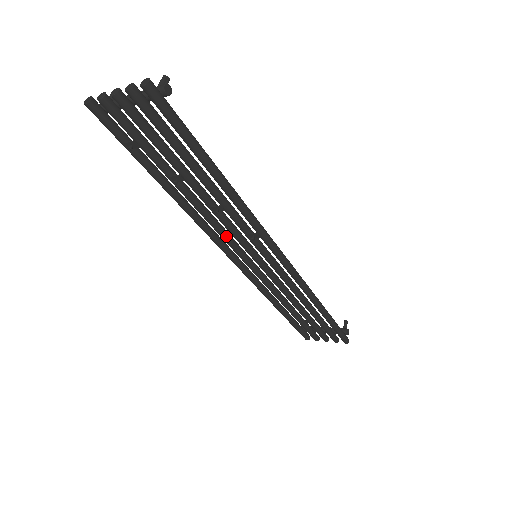
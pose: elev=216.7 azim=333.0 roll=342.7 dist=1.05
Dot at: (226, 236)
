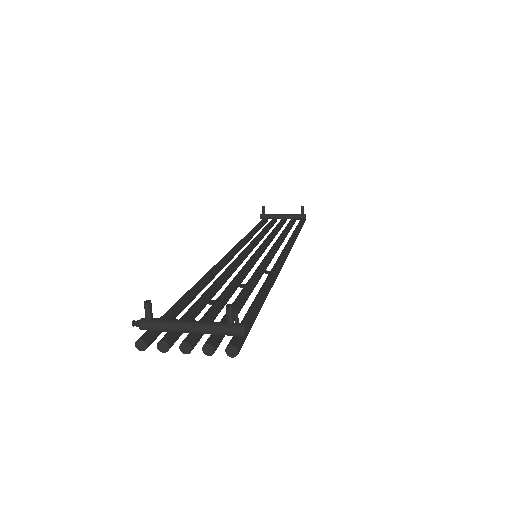
Dot at: (236, 269)
